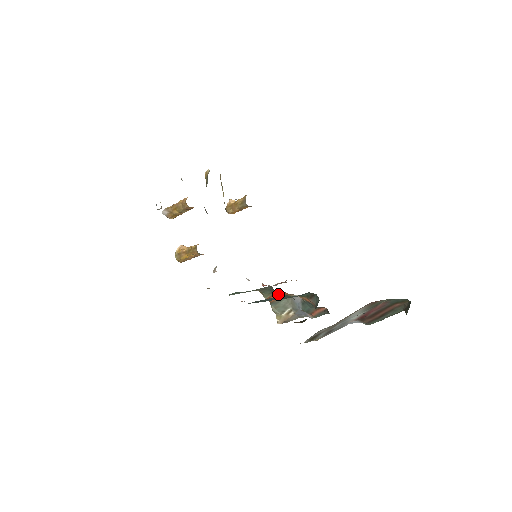
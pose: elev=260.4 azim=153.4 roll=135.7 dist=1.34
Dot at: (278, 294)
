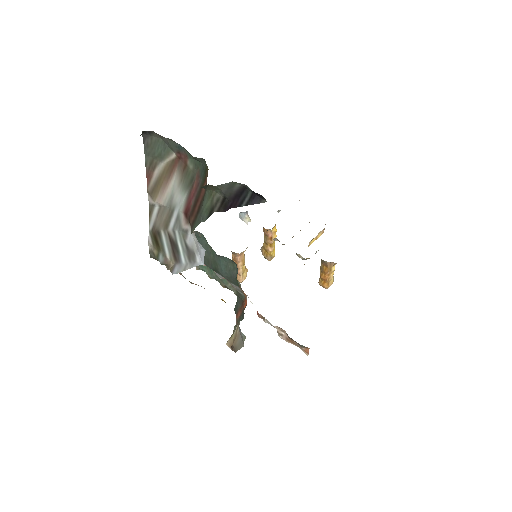
Dot at: (245, 304)
